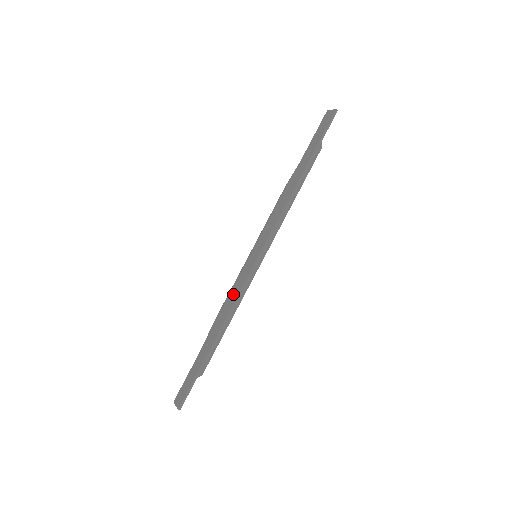
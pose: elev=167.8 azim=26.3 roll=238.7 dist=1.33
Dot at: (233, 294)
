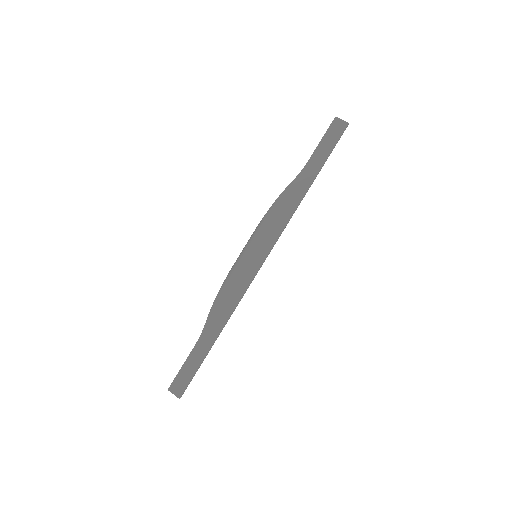
Dot at: (234, 293)
